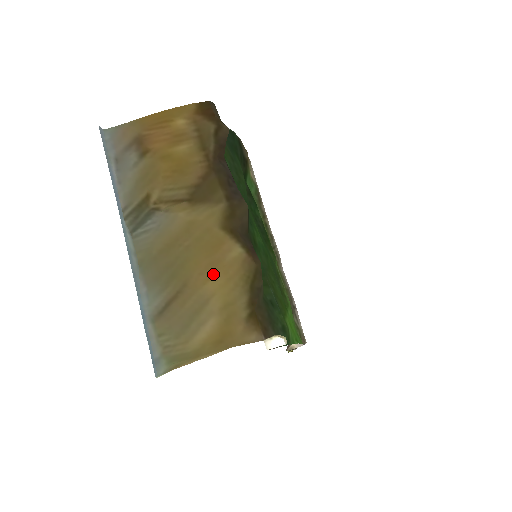
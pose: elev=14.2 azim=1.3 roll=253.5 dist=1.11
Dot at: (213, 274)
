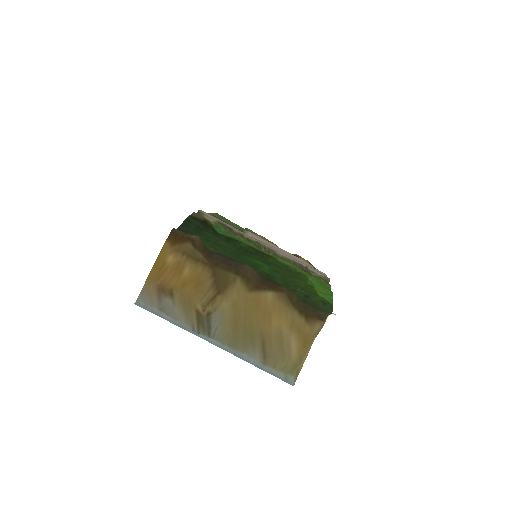
Dot at: (270, 317)
